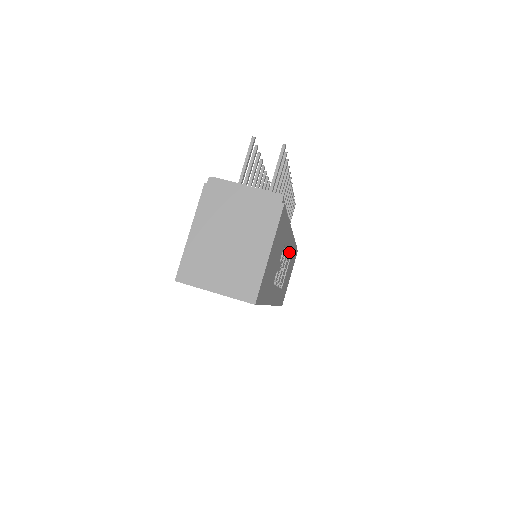
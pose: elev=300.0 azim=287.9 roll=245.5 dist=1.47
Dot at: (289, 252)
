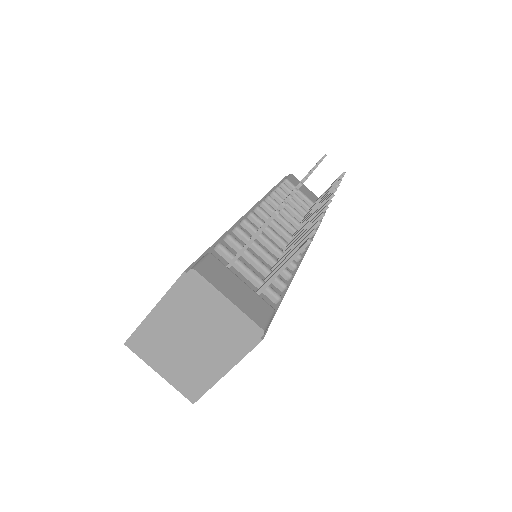
Dot at: occluded
